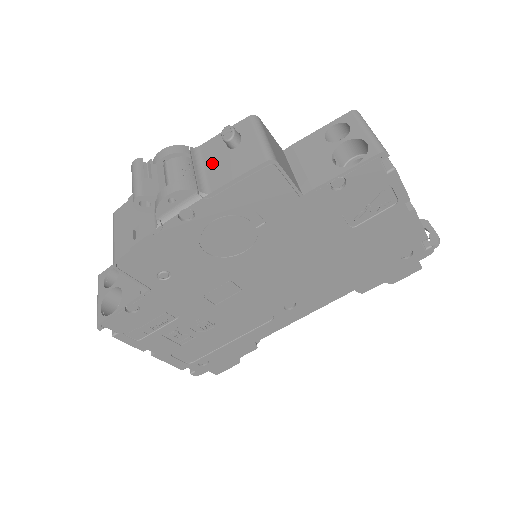
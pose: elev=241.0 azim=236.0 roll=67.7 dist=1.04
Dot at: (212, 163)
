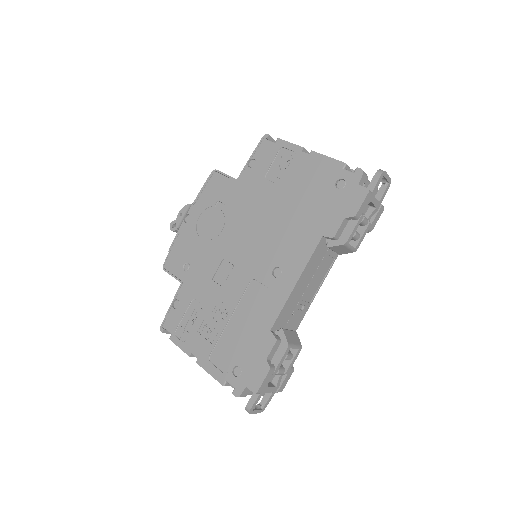
Dot at: occluded
